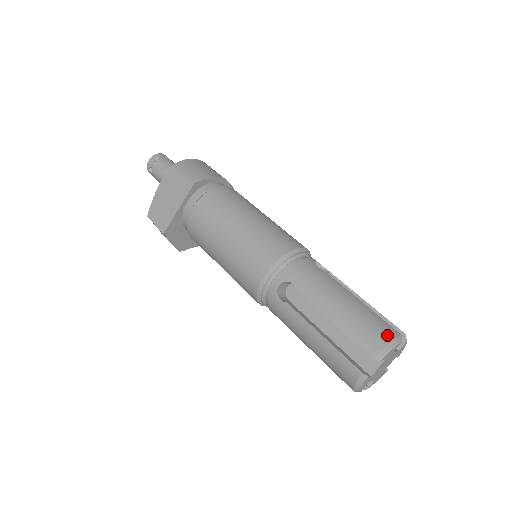
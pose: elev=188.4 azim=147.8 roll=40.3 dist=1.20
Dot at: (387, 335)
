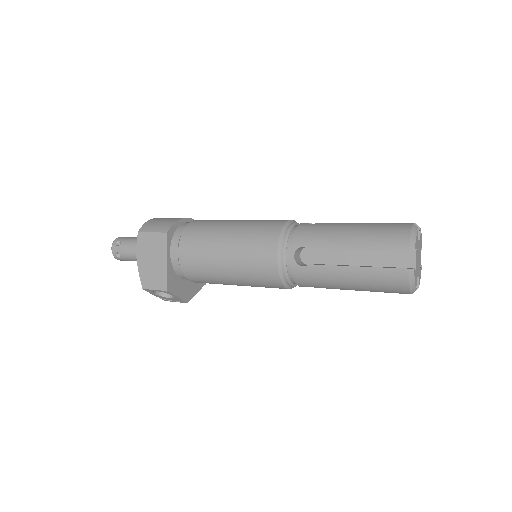
Dot at: (404, 229)
